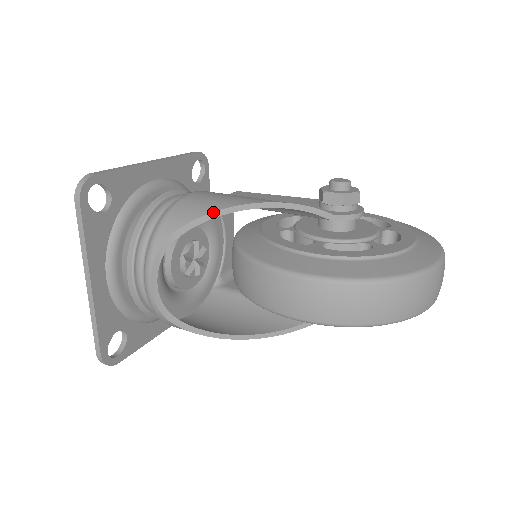
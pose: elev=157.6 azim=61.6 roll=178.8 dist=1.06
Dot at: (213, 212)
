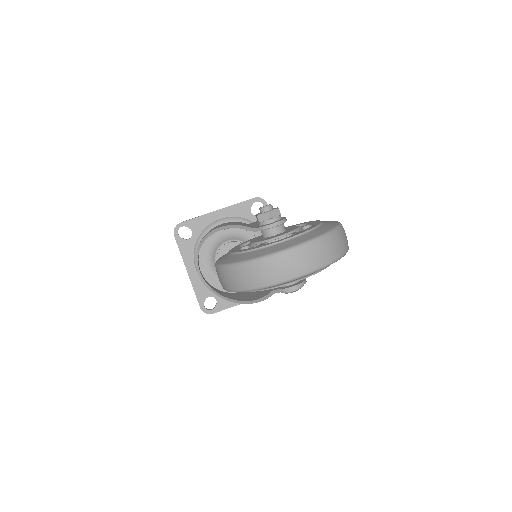
Dot at: (207, 234)
